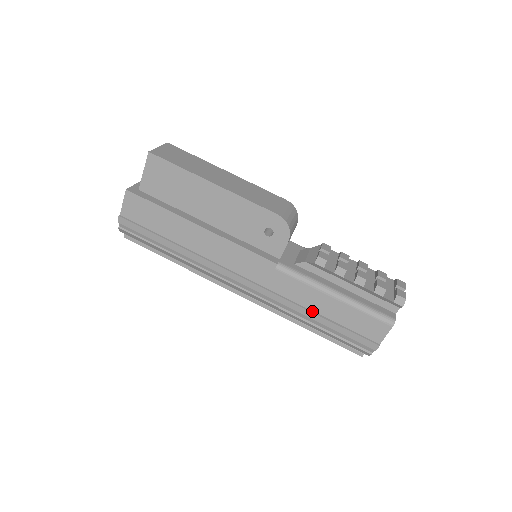
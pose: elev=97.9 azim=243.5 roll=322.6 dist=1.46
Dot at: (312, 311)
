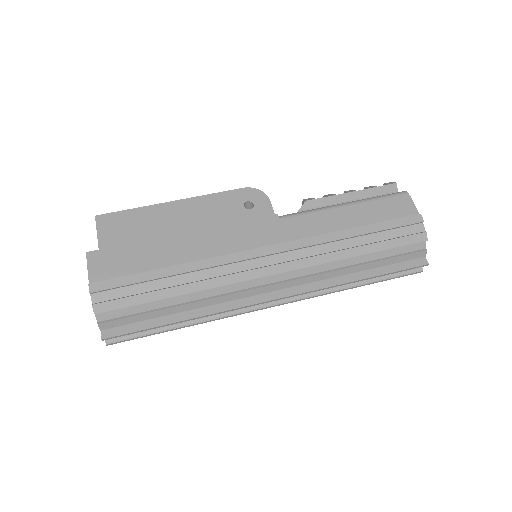
Dot at: (343, 230)
